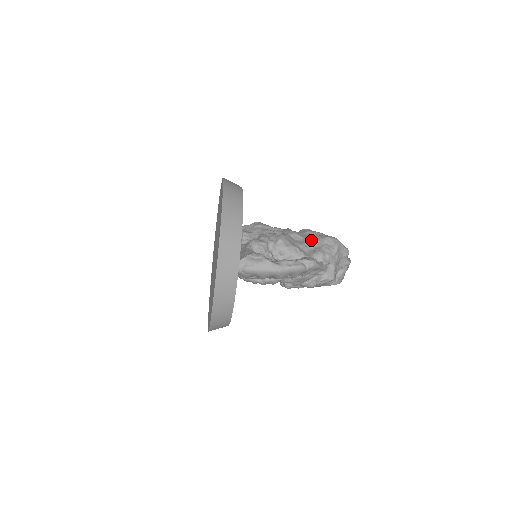
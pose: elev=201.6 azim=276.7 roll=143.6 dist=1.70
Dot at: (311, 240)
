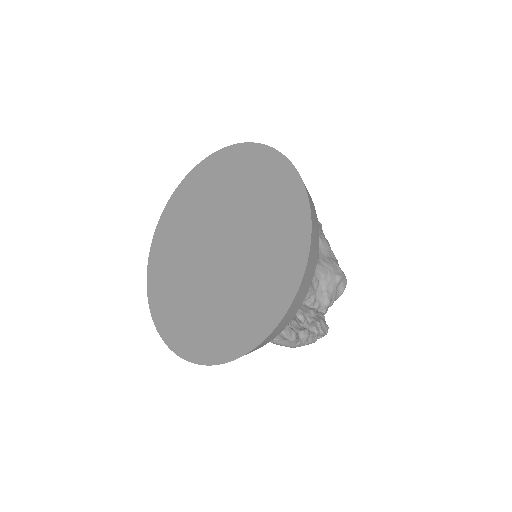
Dot at: (326, 275)
